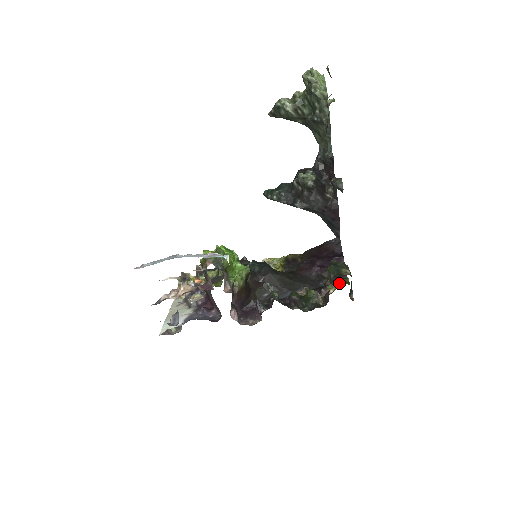
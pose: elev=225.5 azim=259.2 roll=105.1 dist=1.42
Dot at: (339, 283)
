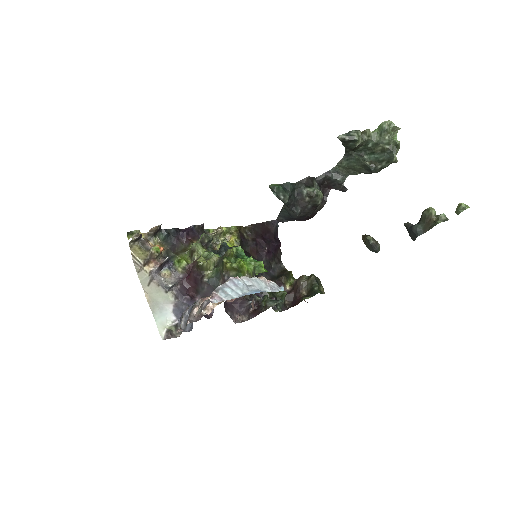
Dot at: (289, 278)
